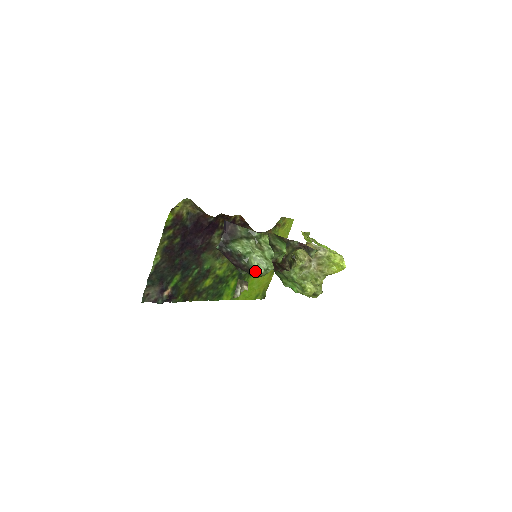
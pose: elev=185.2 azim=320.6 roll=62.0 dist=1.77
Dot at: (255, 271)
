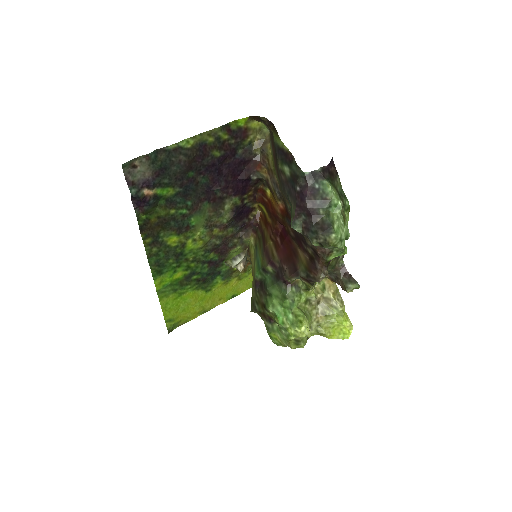
Dot at: (332, 229)
